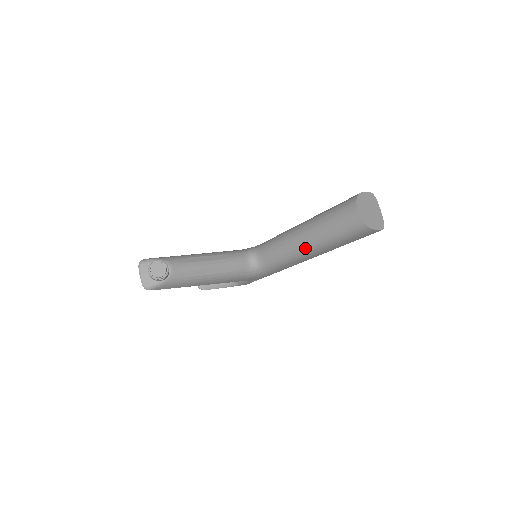
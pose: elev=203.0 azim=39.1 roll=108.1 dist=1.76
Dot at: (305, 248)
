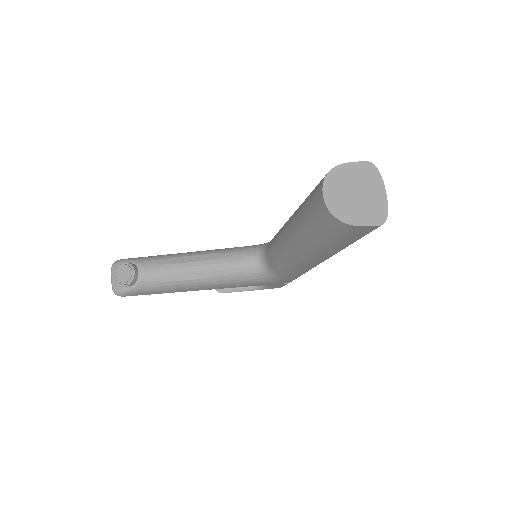
Dot at: (294, 249)
